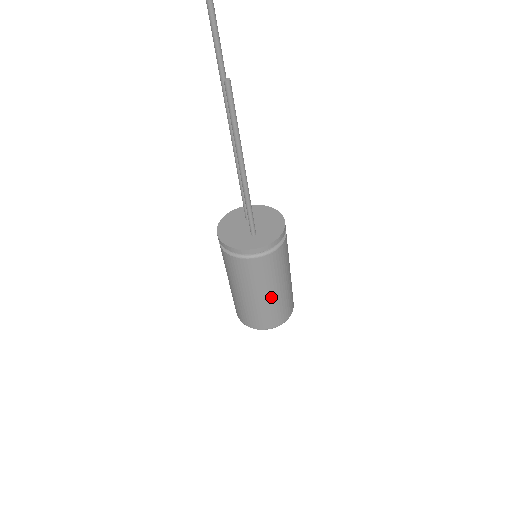
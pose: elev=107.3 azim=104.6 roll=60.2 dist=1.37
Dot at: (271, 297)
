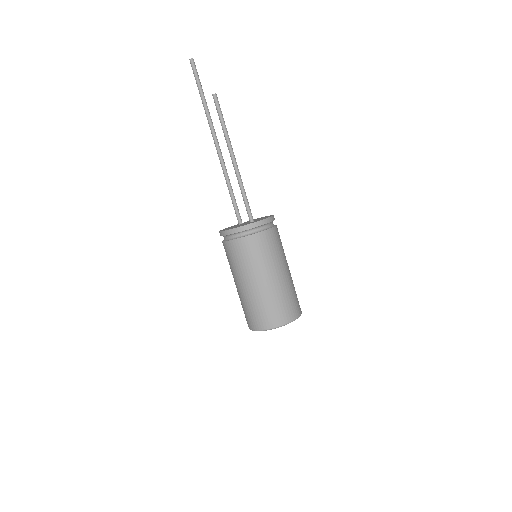
Dot at: (283, 278)
